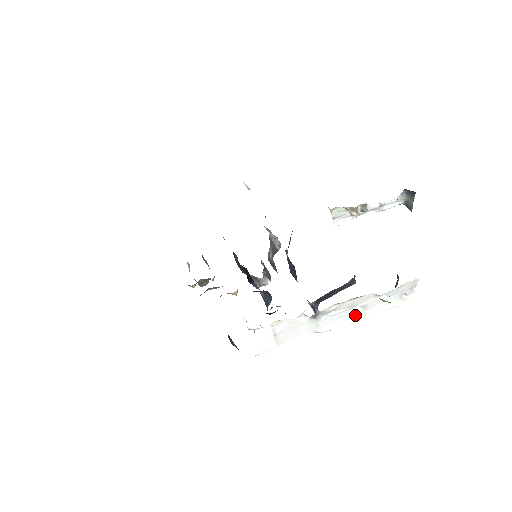
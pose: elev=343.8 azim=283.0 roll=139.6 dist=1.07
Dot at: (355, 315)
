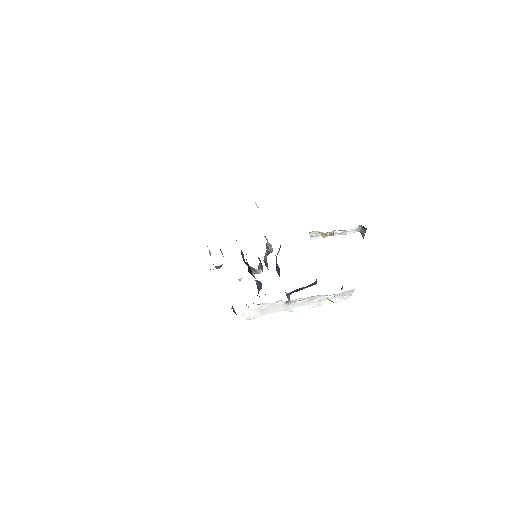
Dot at: (313, 304)
